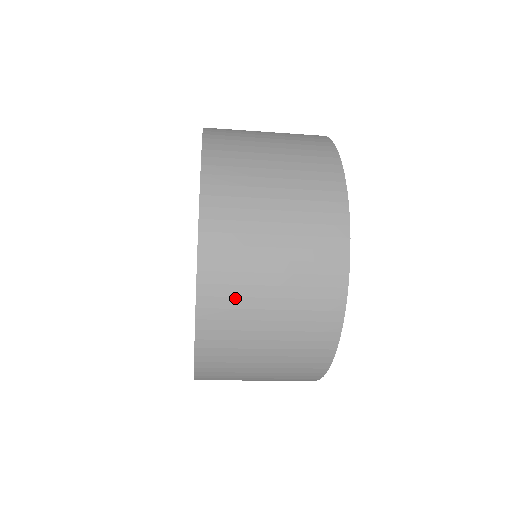
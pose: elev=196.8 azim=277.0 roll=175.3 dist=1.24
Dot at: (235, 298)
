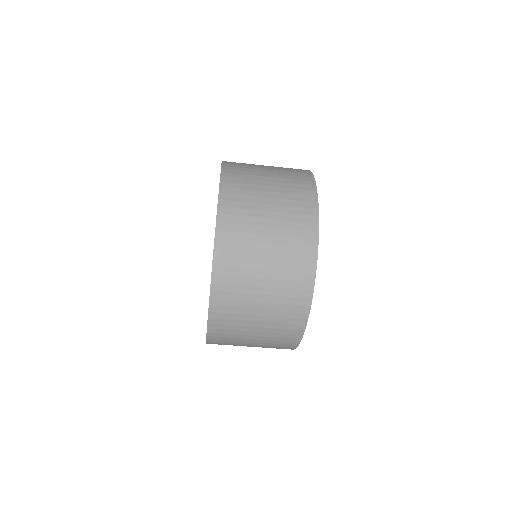
Dot at: (242, 225)
